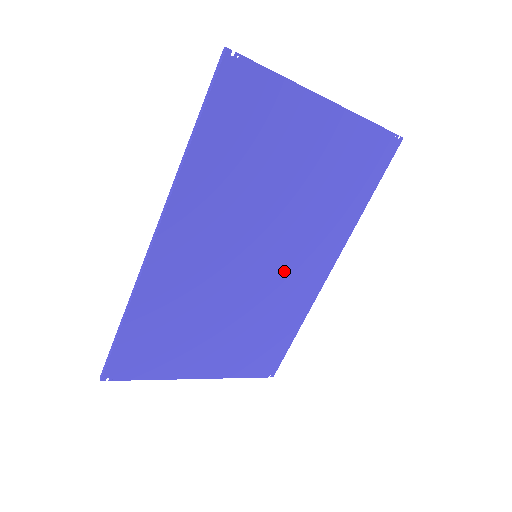
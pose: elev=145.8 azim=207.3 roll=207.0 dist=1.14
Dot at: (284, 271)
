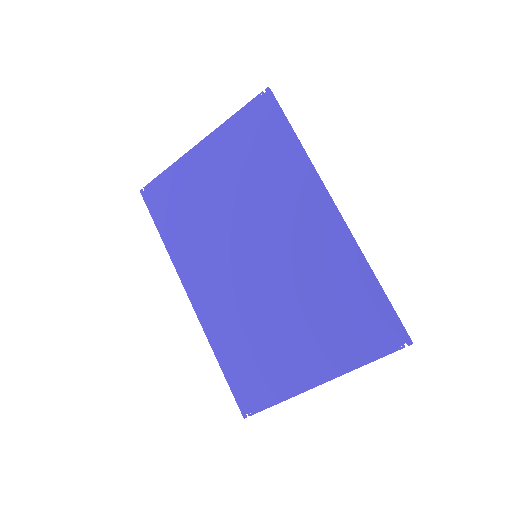
Dot at: (291, 246)
